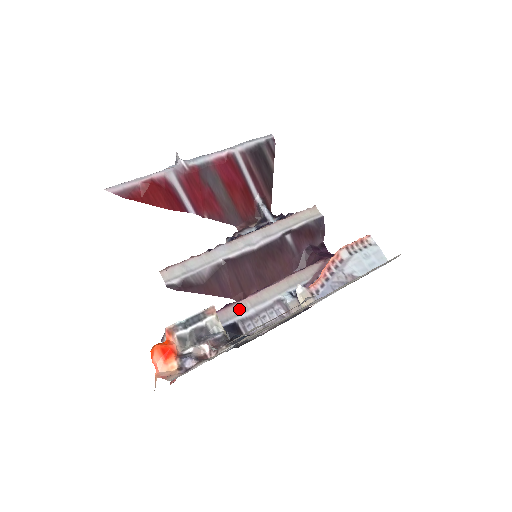
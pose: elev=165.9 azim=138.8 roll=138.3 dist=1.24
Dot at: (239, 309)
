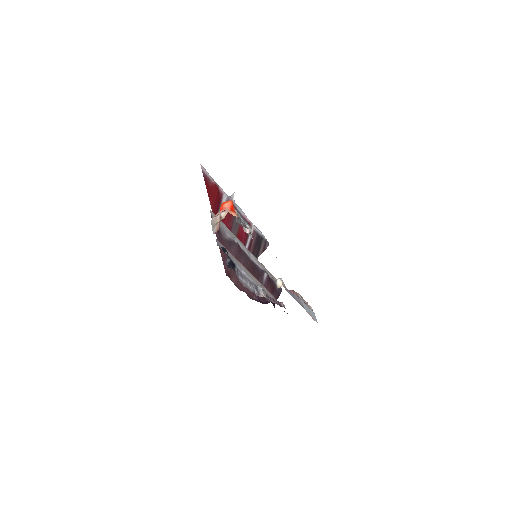
Dot at: (238, 264)
